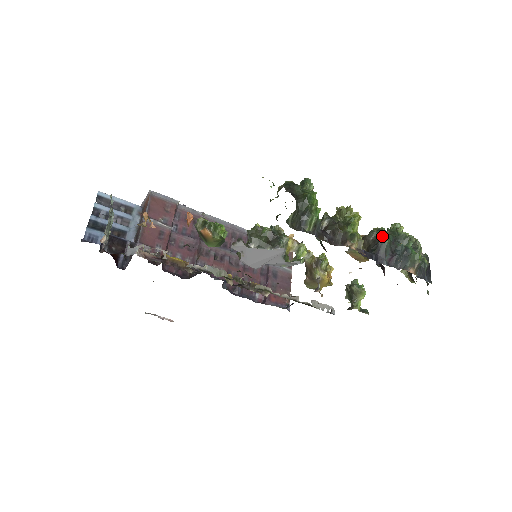
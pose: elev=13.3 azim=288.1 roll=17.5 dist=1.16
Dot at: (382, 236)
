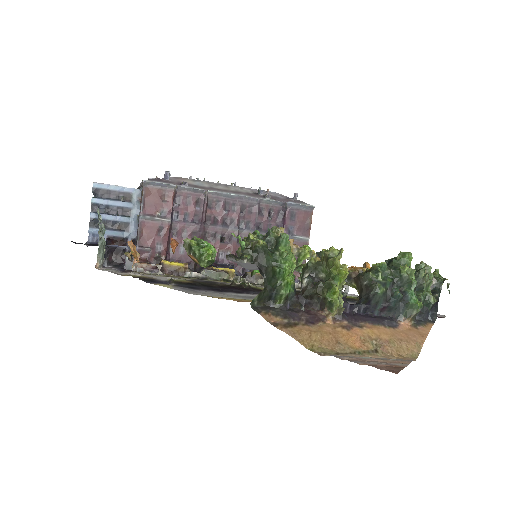
Dot at: (375, 286)
